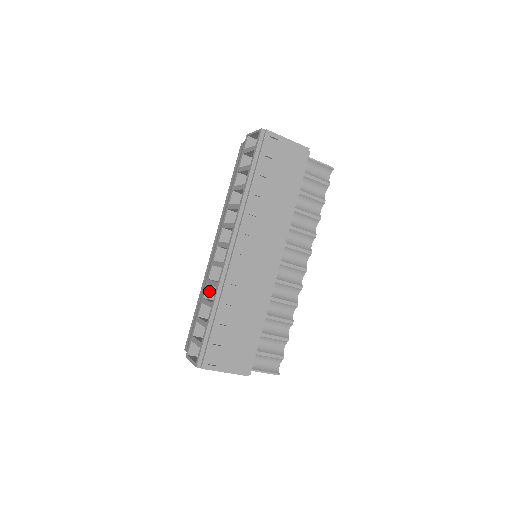
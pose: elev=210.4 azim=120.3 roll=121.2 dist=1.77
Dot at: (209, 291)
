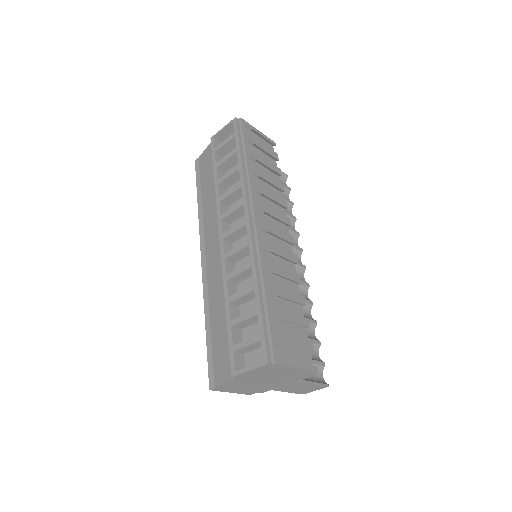
Dot at: (231, 289)
